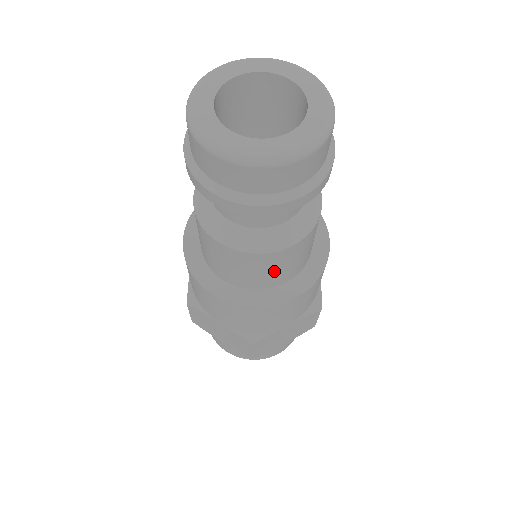
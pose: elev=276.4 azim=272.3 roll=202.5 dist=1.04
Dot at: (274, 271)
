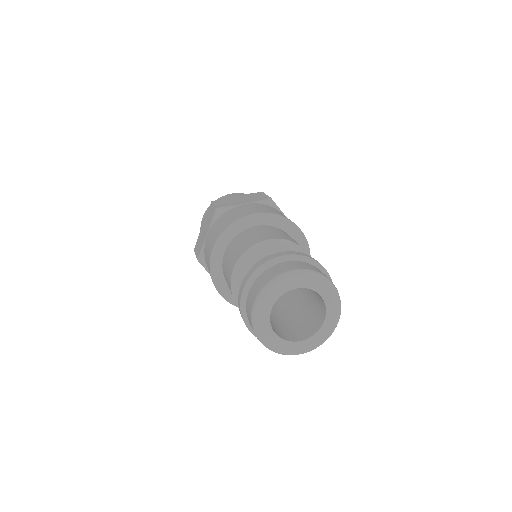
Dot at: occluded
